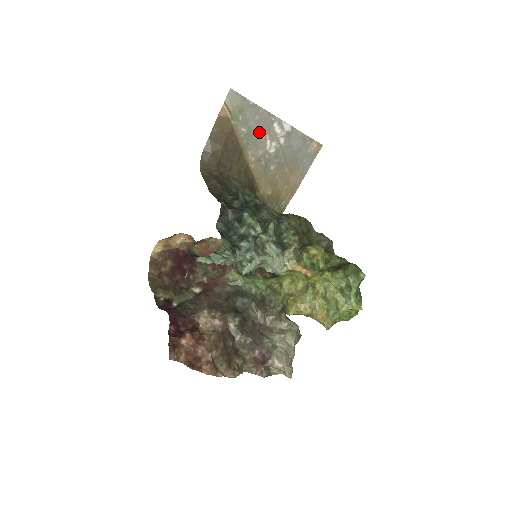
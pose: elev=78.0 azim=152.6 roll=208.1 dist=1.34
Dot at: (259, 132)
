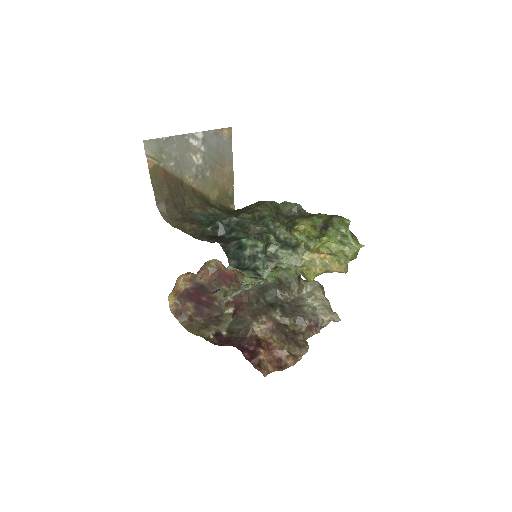
Dot at: (183, 156)
